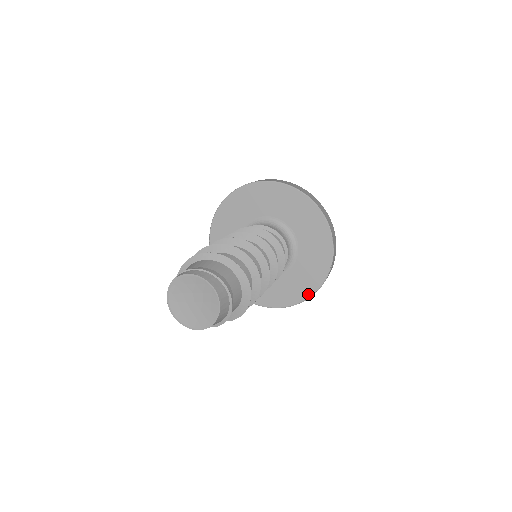
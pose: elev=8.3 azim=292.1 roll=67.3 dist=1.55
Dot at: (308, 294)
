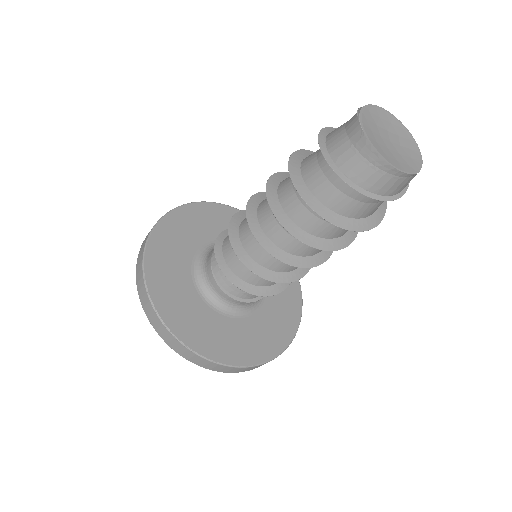
Dot at: (277, 350)
